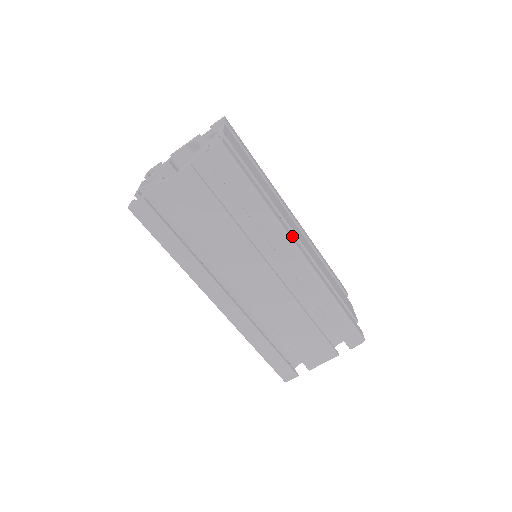
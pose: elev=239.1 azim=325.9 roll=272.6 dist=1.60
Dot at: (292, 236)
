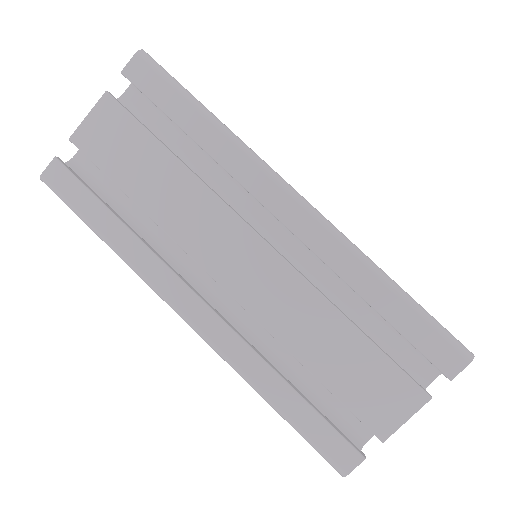
Dot at: occluded
